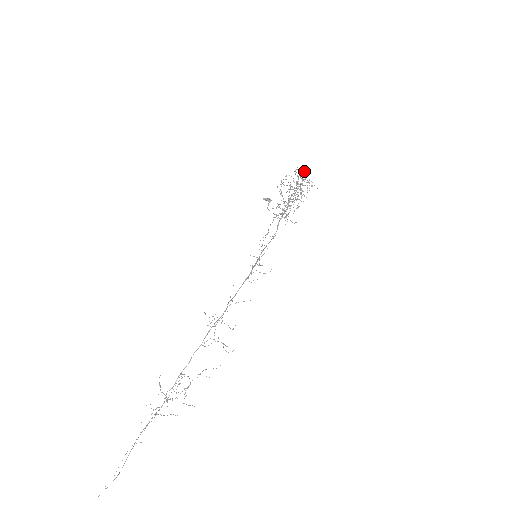
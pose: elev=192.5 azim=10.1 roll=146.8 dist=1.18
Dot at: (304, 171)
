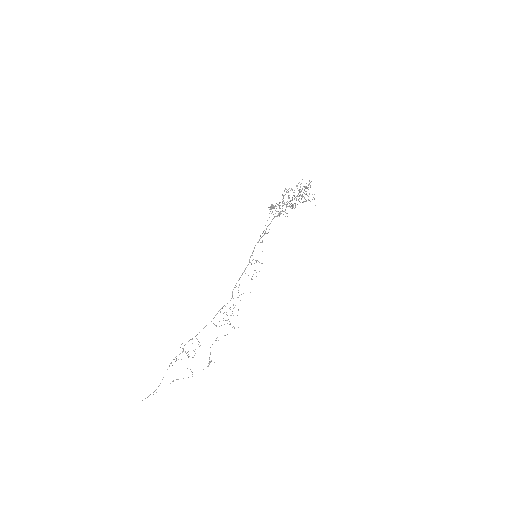
Dot at: (309, 184)
